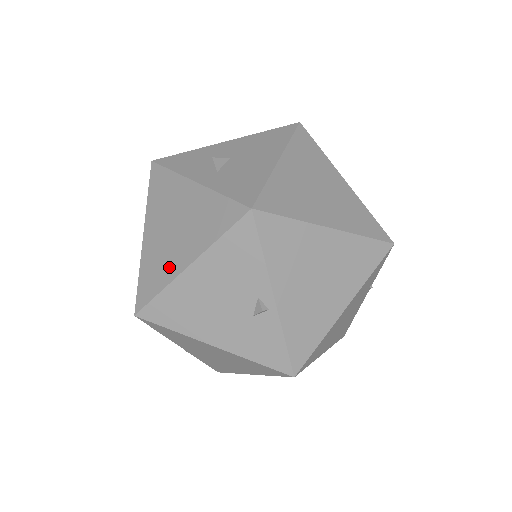
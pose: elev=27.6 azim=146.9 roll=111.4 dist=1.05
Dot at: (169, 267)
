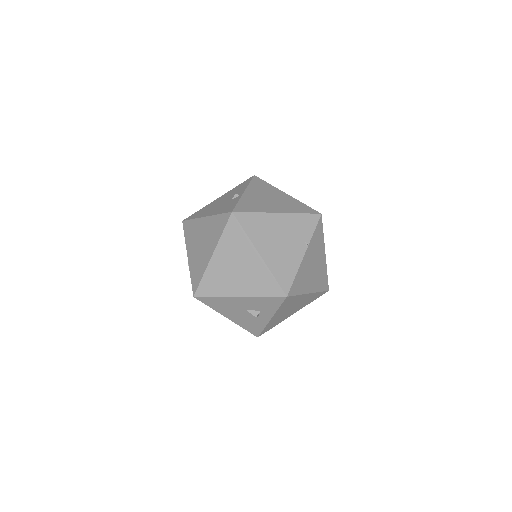
Dot at: occluded
